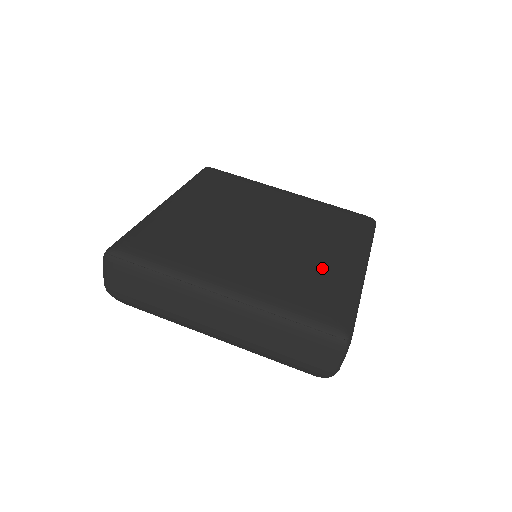
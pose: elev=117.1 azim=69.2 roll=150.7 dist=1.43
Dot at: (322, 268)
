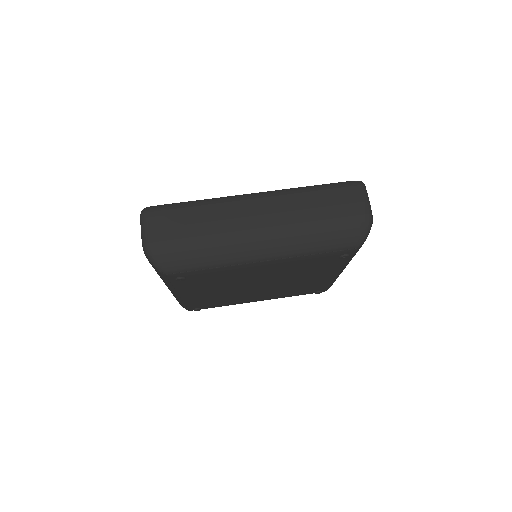
Dot at: occluded
